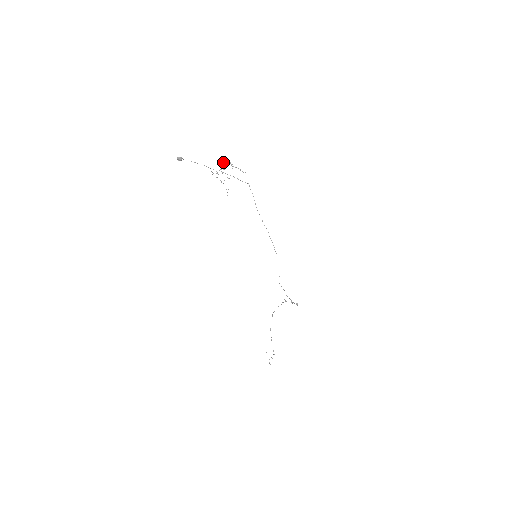
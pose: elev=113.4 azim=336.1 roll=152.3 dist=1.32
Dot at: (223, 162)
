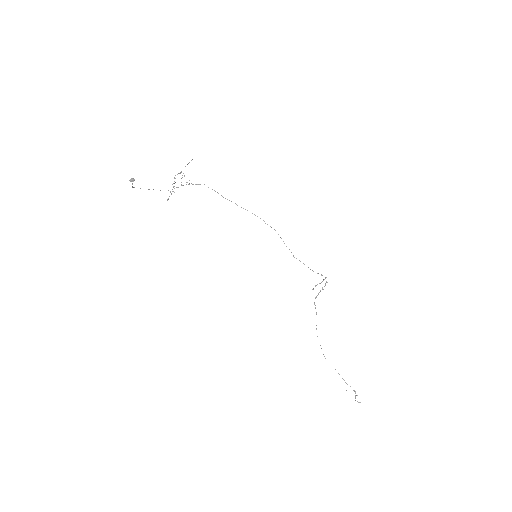
Dot at: occluded
